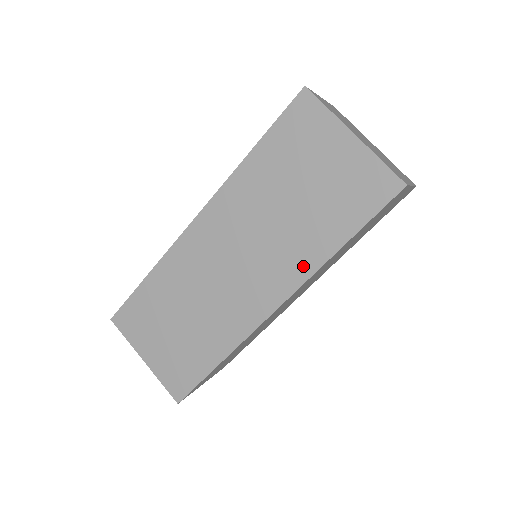
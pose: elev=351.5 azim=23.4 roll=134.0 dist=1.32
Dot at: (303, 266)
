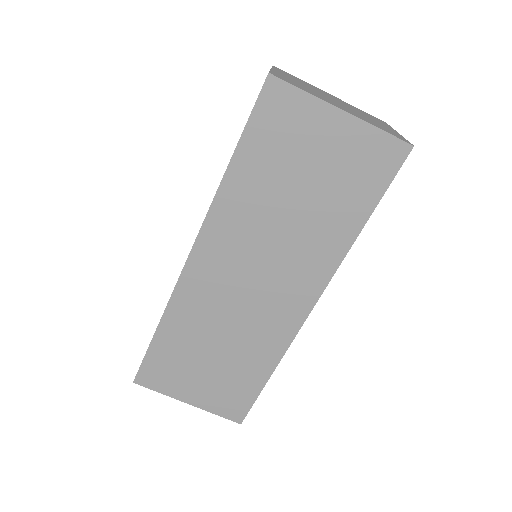
Dot at: (328, 259)
